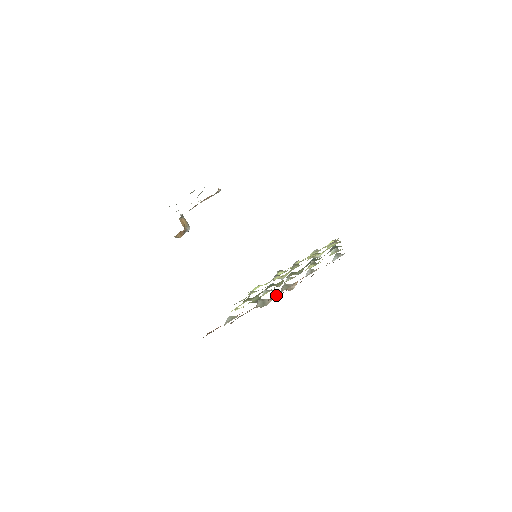
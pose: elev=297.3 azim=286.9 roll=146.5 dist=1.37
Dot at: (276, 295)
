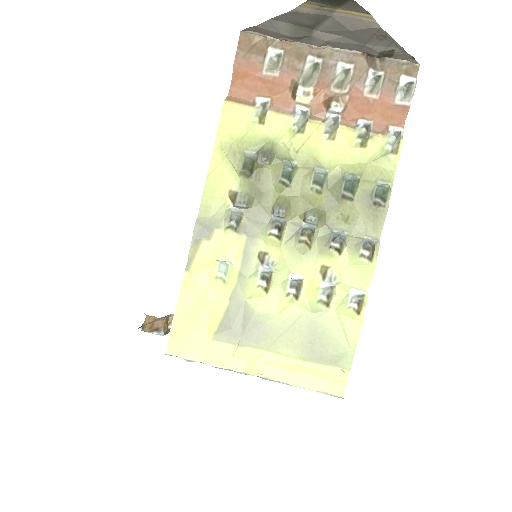
Dot at: (336, 59)
